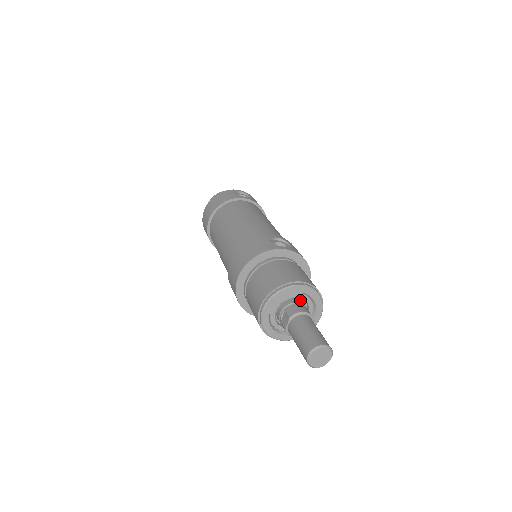
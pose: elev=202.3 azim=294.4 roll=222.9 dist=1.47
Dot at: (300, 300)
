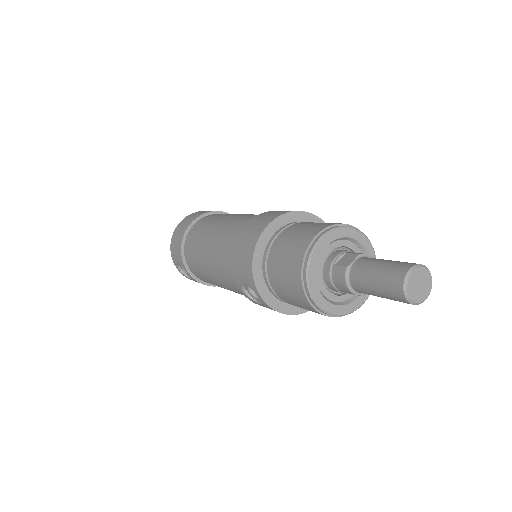
Dot at: occluded
